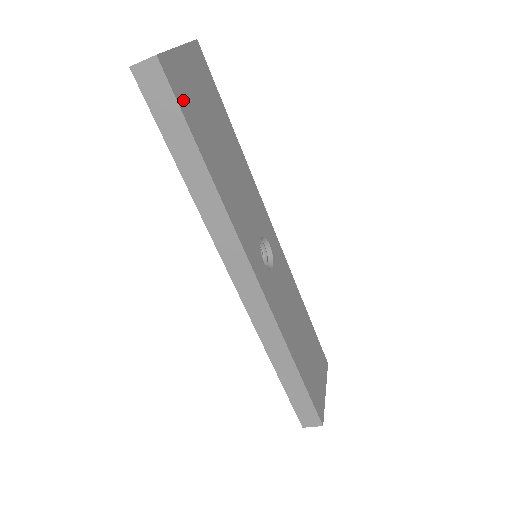
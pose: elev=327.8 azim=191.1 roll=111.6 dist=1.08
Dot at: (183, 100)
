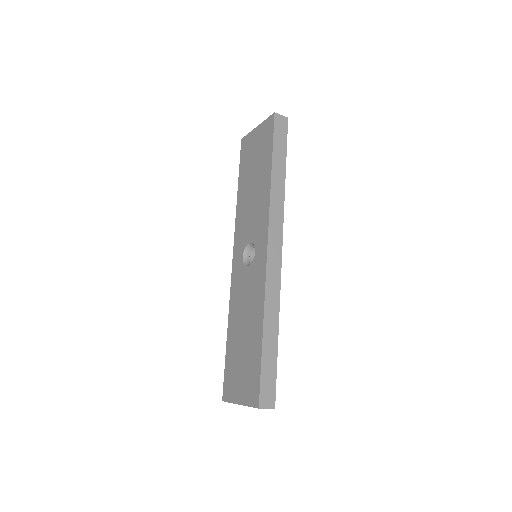
Dot at: occluded
